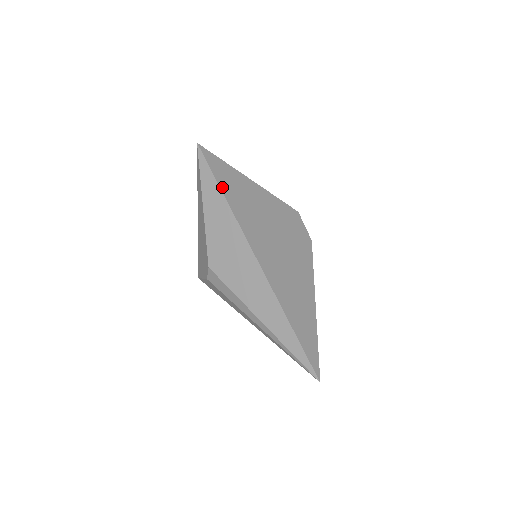
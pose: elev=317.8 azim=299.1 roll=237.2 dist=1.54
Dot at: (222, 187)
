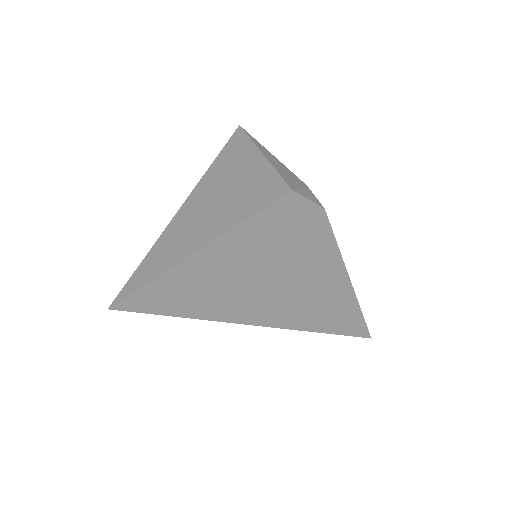
Dot at: (187, 314)
